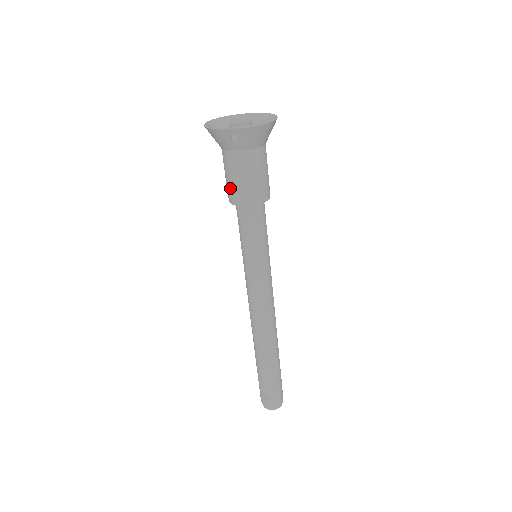
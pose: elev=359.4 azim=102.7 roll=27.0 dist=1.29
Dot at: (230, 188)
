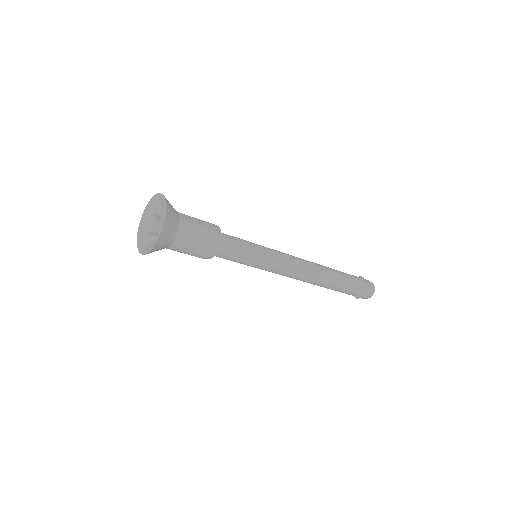
Dot at: occluded
